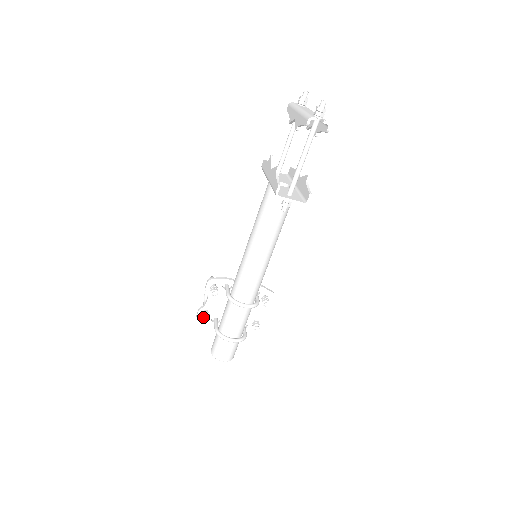
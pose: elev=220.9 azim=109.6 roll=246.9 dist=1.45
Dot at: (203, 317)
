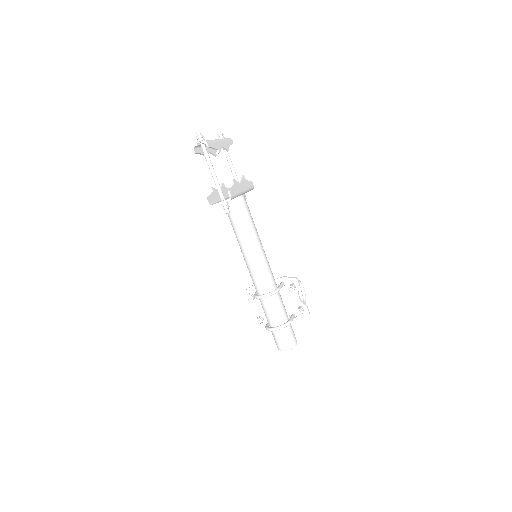
Dot at: occluded
